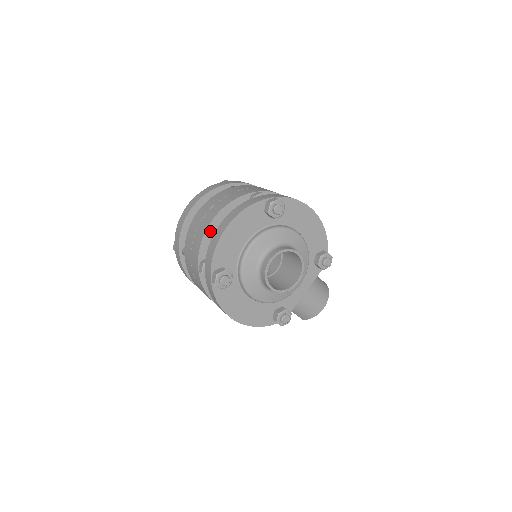
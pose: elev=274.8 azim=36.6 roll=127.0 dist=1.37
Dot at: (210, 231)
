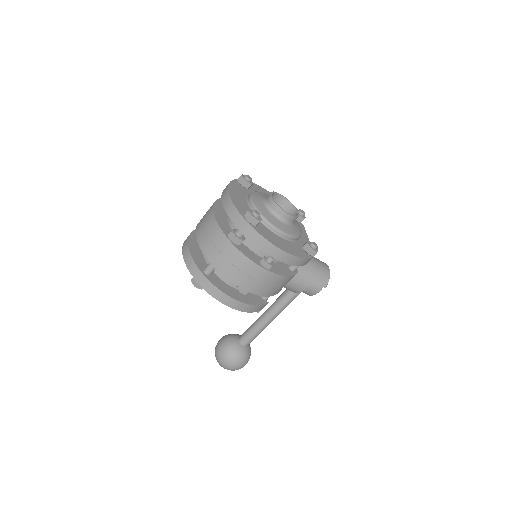
Dot at: (217, 217)
